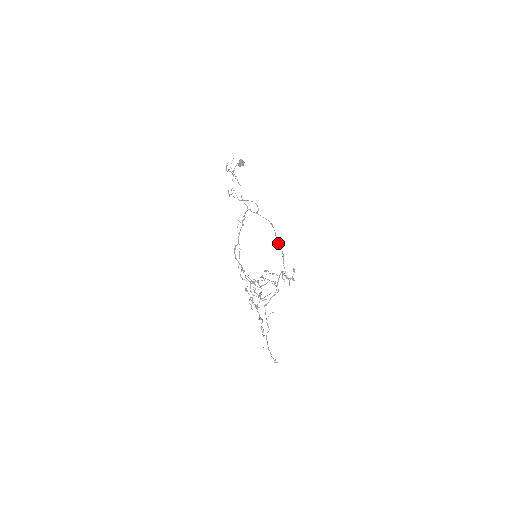
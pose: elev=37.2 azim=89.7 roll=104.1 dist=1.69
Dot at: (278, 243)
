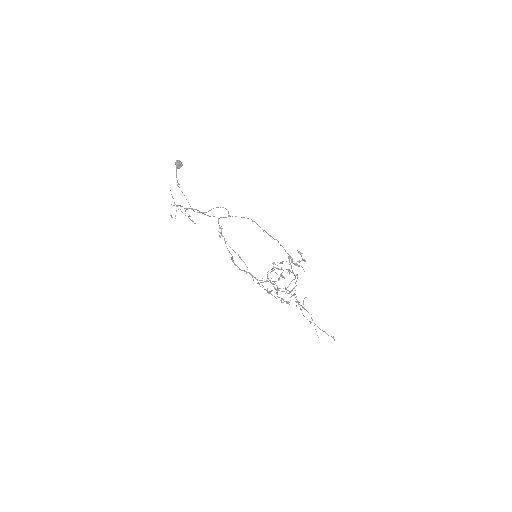
Dot at: occluded
